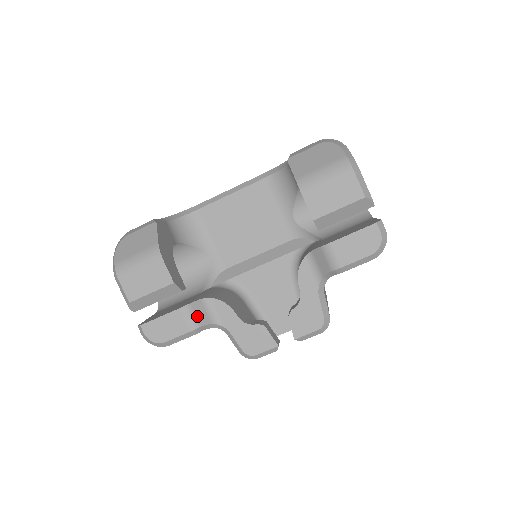
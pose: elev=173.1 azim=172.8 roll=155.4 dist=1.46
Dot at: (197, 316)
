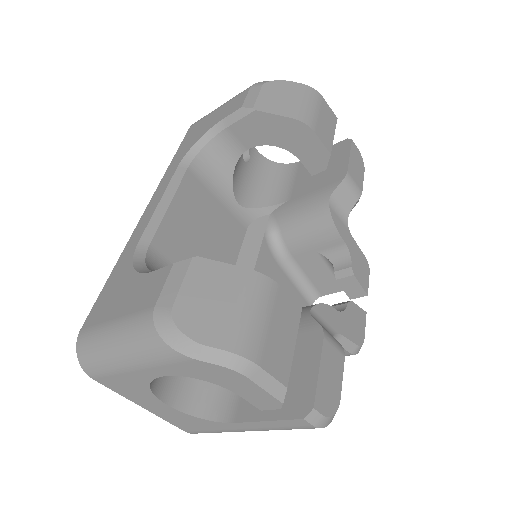
Dot at: (331, 335)
